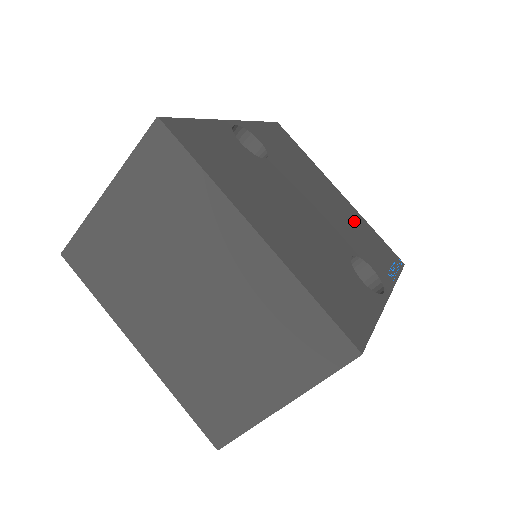
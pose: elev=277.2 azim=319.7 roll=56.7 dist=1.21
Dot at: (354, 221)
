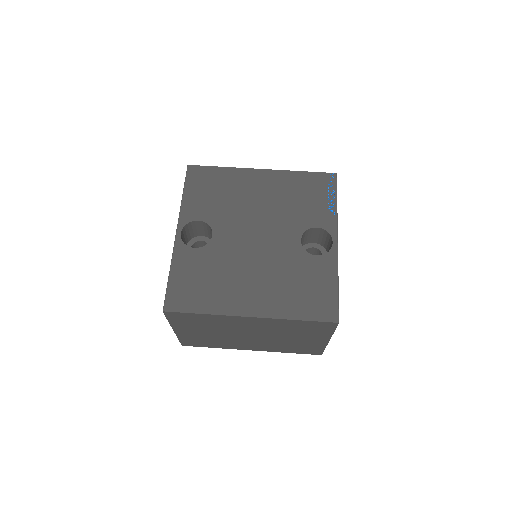
Dot at: (286, 190)
